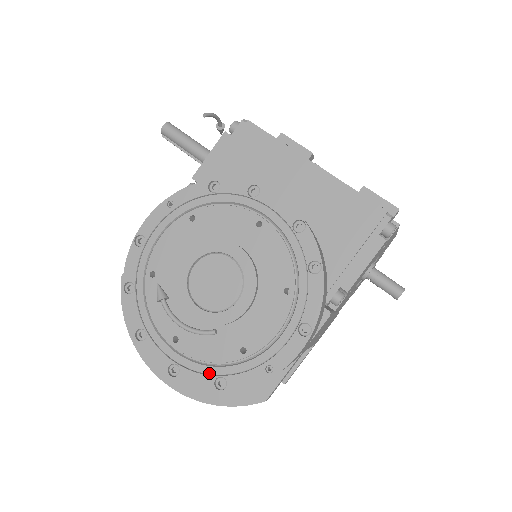
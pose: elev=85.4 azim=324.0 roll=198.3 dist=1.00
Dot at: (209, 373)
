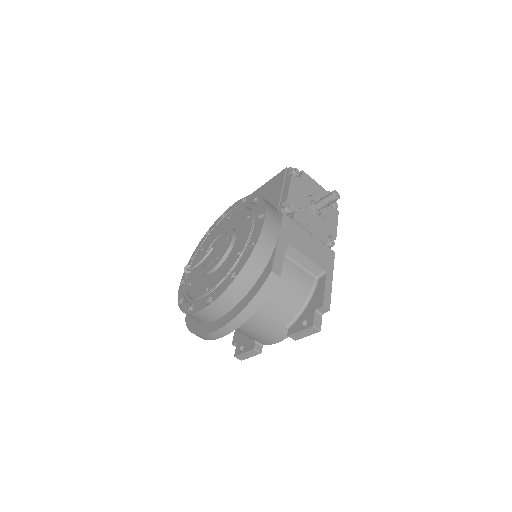
Dot at: (227, 280)
